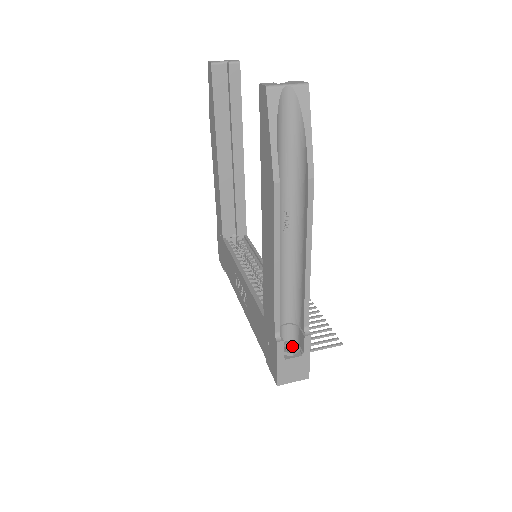
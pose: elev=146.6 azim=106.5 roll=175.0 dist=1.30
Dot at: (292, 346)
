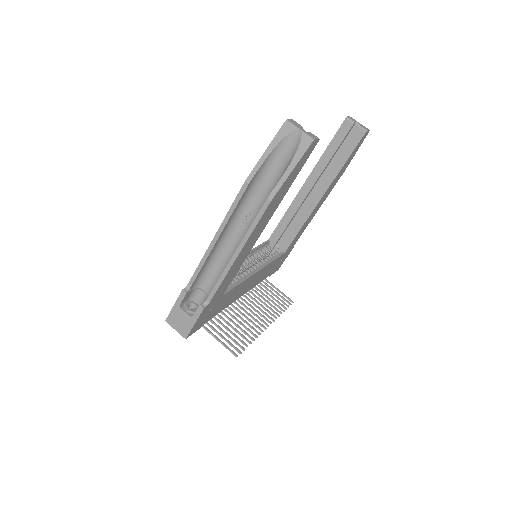
Dot at: (195, 308)
